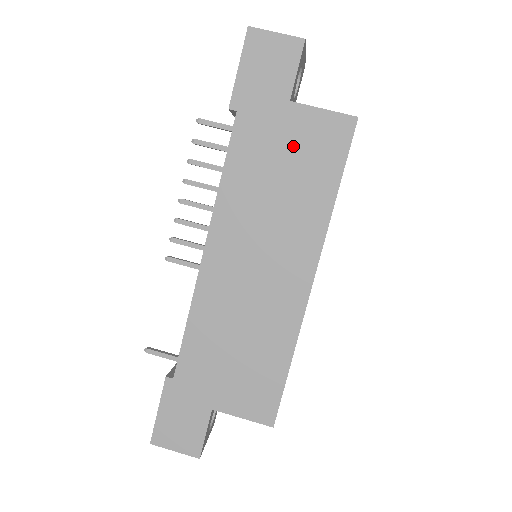
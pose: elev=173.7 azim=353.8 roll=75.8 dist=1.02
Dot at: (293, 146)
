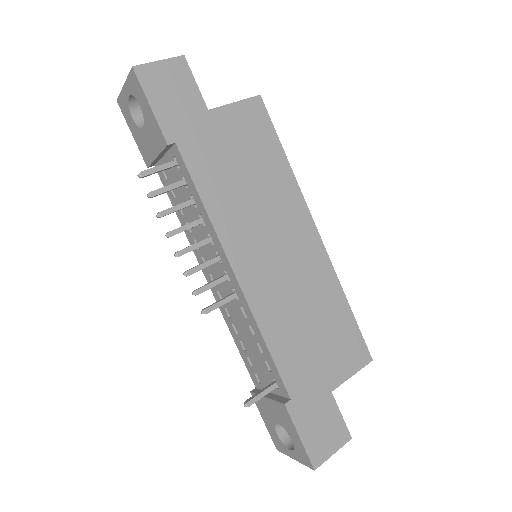
Dot at: (235, 143)
